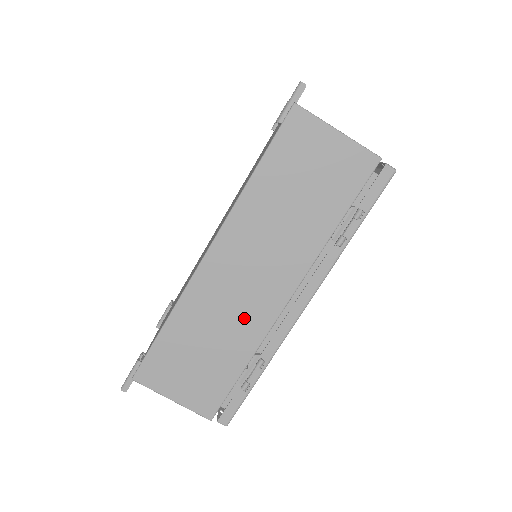
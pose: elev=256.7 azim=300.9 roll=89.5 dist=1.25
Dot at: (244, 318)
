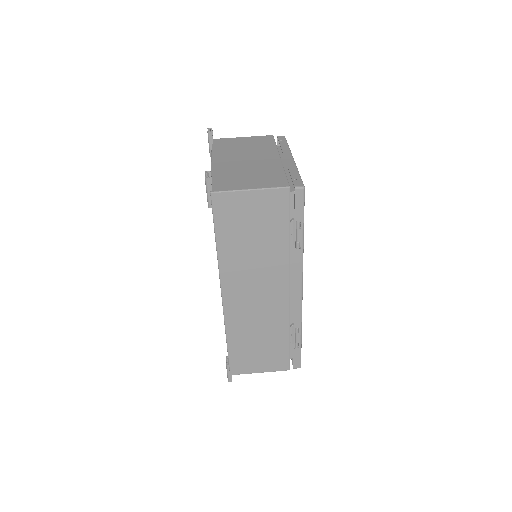
Dot at: (270, 315)
